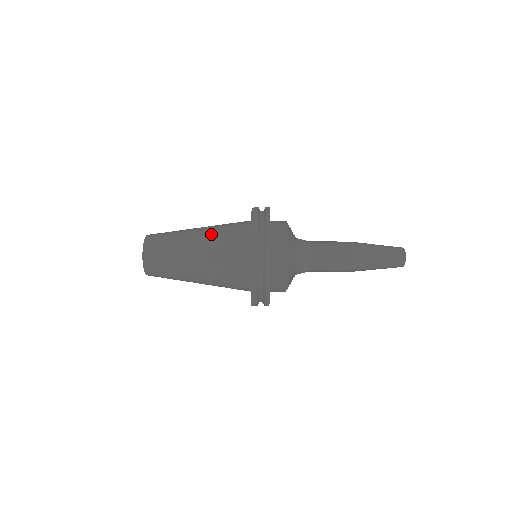
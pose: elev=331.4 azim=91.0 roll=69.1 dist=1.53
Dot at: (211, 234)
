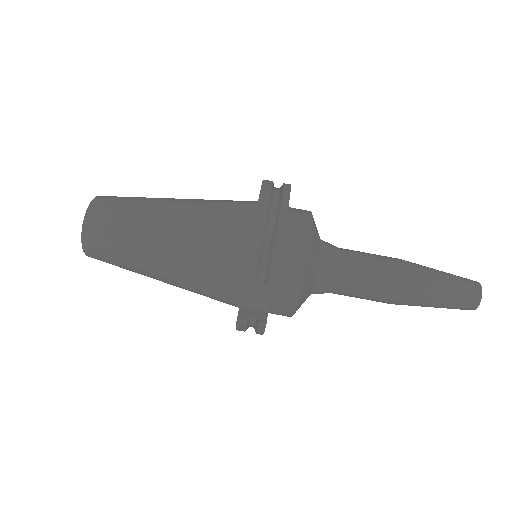
Dot at: occluded
